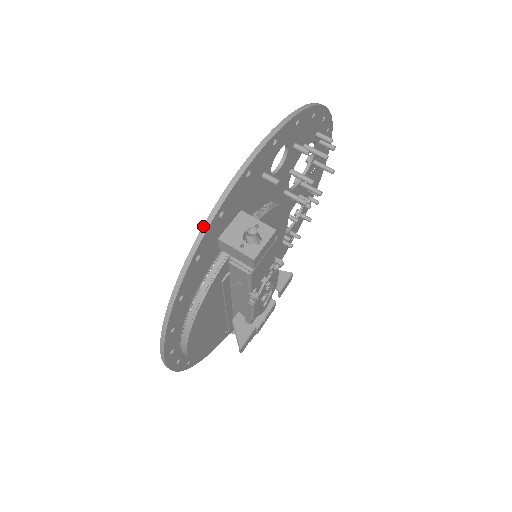
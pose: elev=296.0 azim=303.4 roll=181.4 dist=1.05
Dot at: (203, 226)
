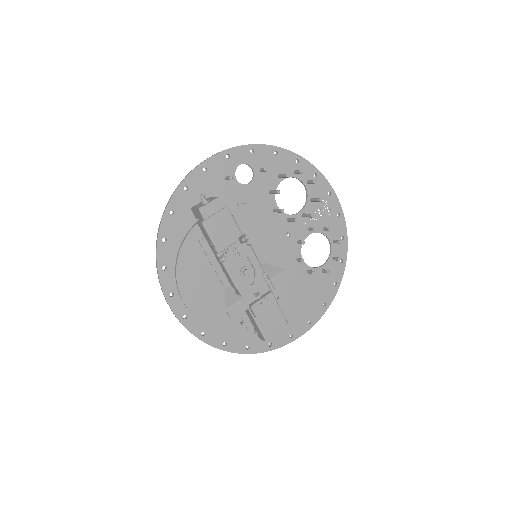
Dot at: (173, 193)
